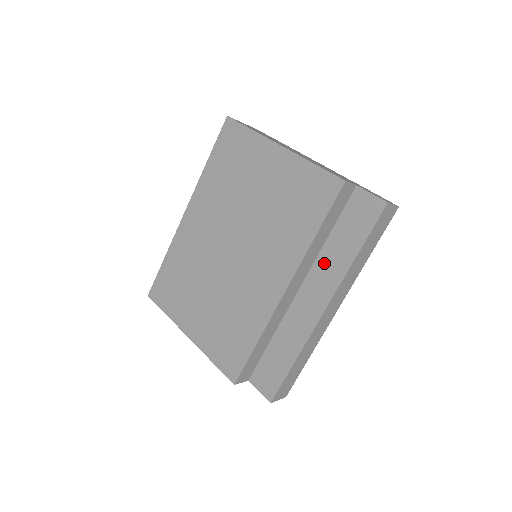
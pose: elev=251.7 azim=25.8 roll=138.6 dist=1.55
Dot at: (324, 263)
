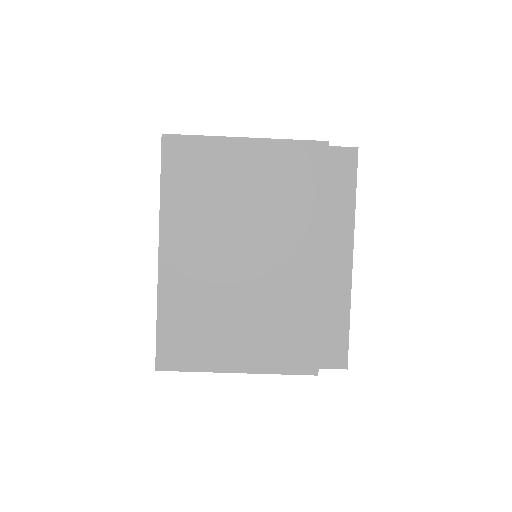
Dot at: (331, 222)
